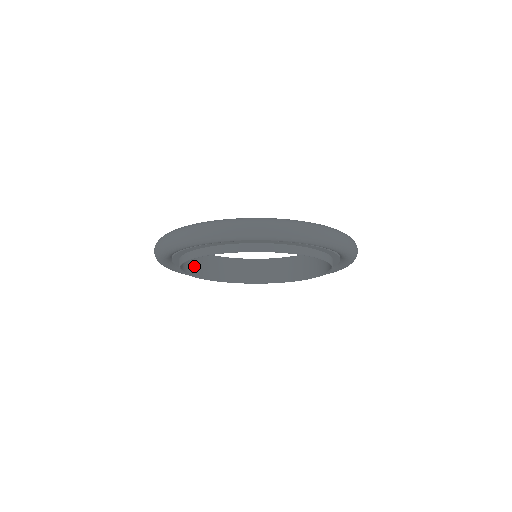
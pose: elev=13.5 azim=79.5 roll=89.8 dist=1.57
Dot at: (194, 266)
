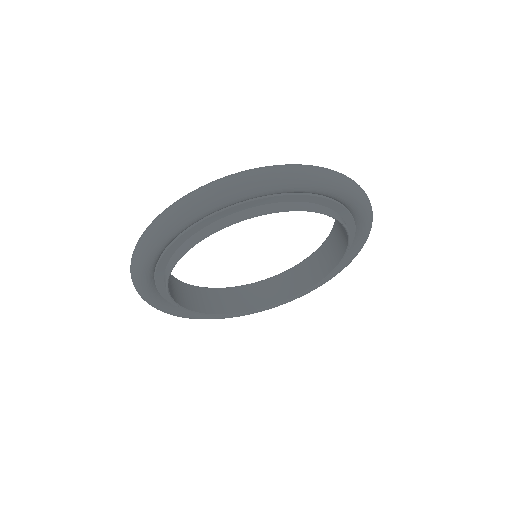
Dot at: occluded
